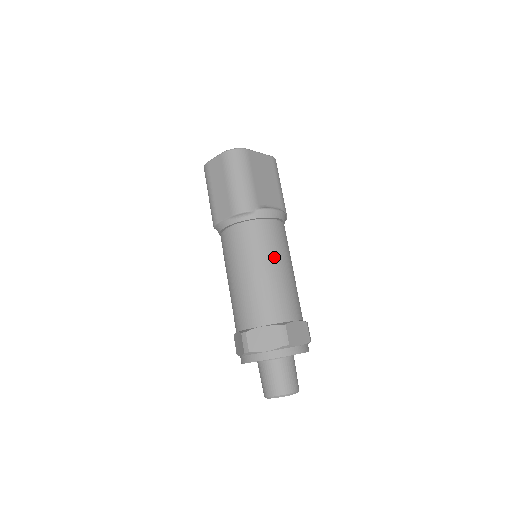
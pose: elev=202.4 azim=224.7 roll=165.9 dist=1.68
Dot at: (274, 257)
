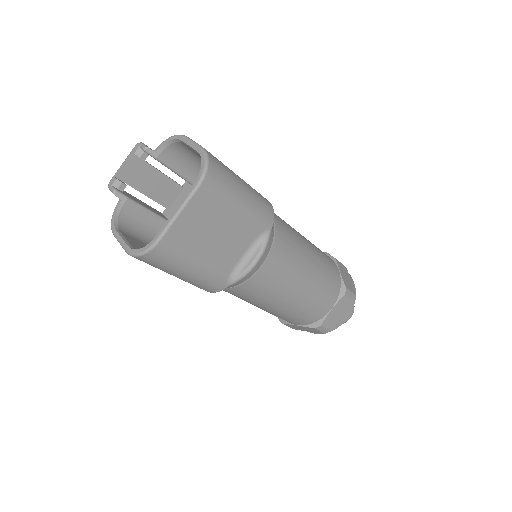
Dot at: (280, 296)
